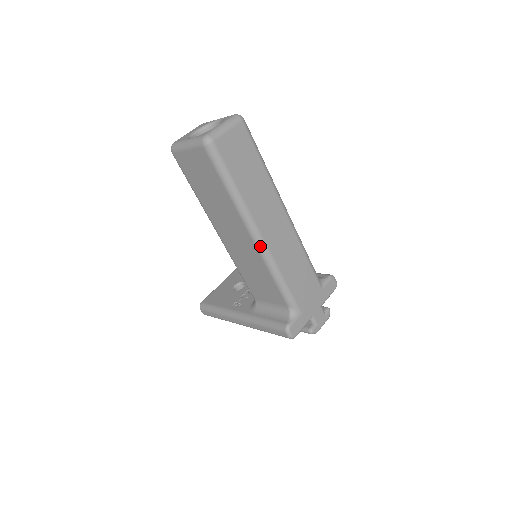
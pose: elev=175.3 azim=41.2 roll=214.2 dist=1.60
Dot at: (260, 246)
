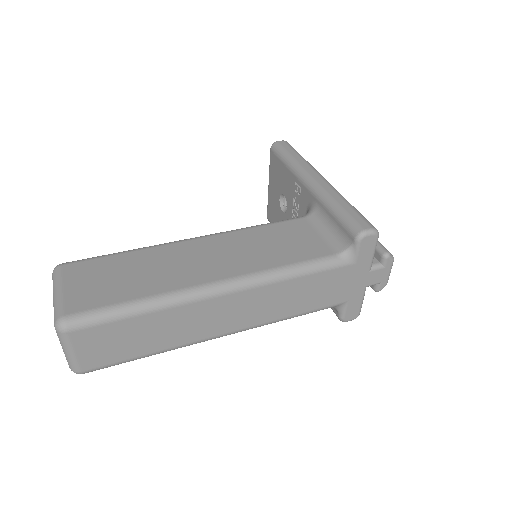
Dot at: occluded
